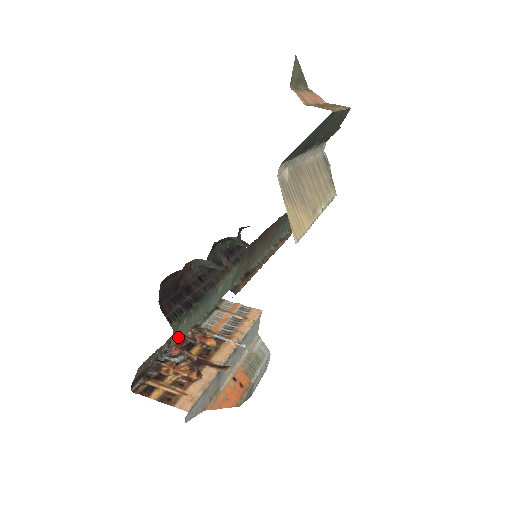
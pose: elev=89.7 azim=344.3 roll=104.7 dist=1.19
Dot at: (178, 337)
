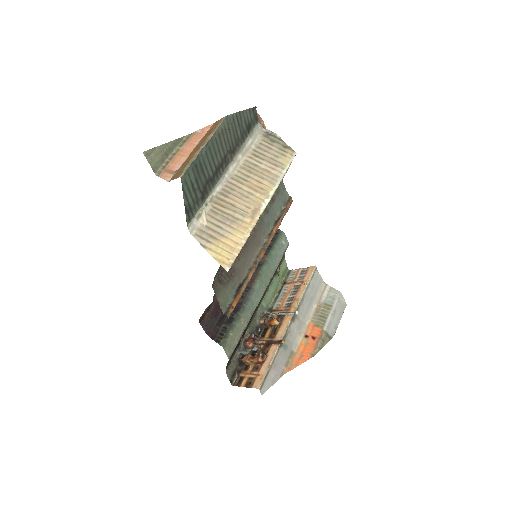
Dot at: (233, 345)
